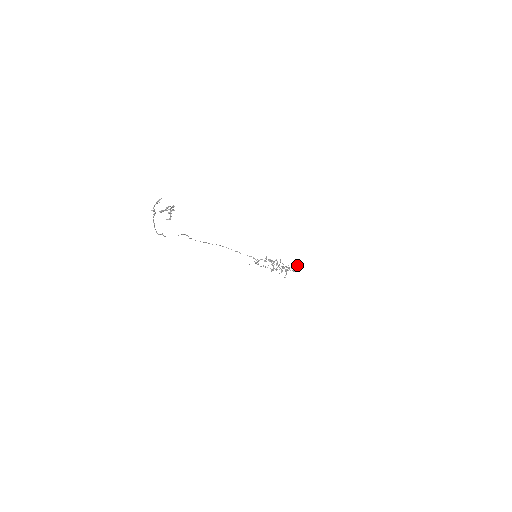
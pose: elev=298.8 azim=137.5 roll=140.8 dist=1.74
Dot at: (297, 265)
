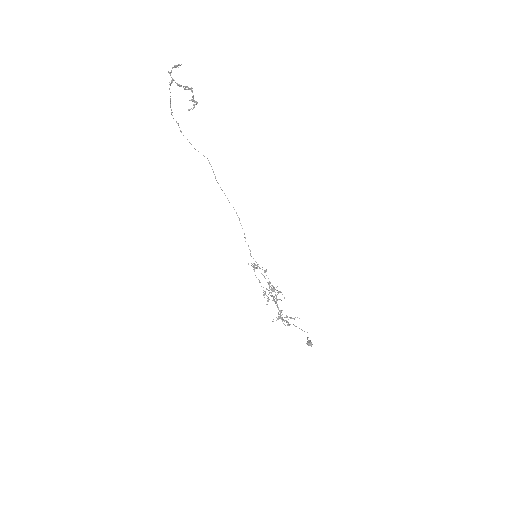
Dot at: occluded
